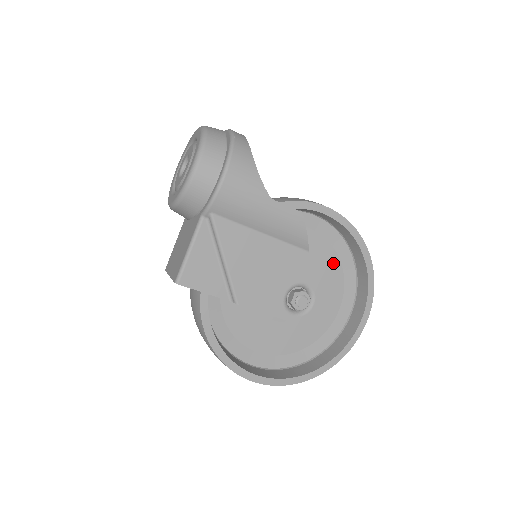
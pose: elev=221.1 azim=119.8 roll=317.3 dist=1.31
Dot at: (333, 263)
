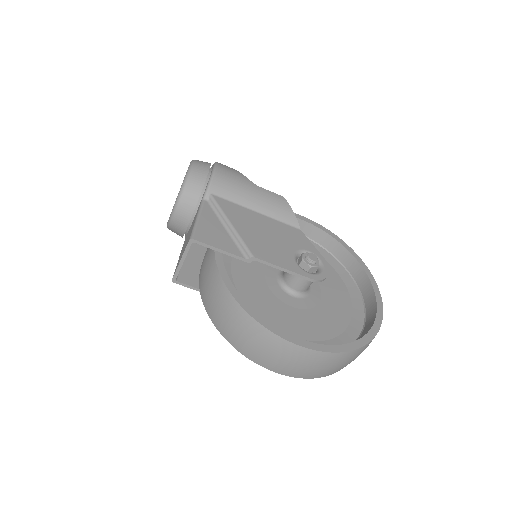
Dot at: occluded
